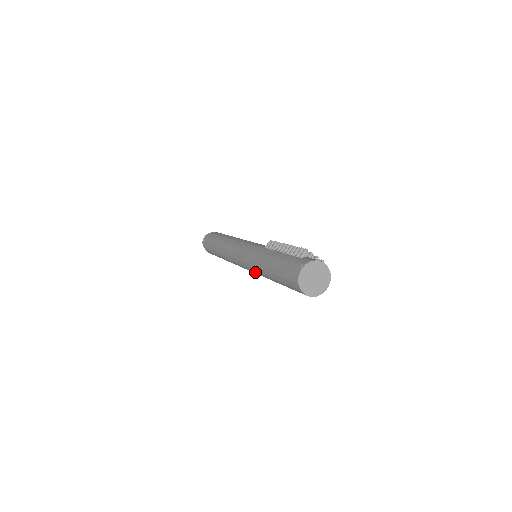
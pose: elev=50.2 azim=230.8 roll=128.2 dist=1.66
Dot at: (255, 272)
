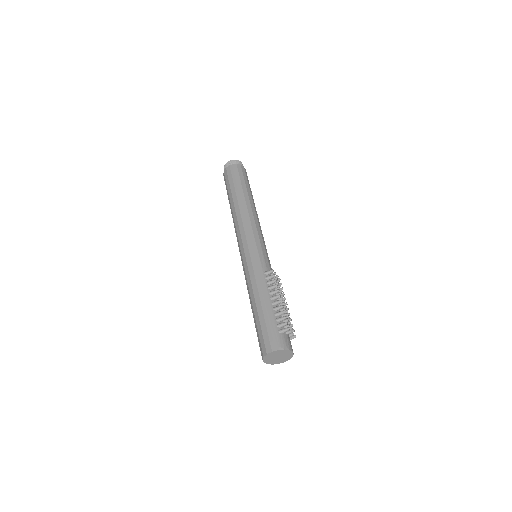
Dot at: (245, 278)
